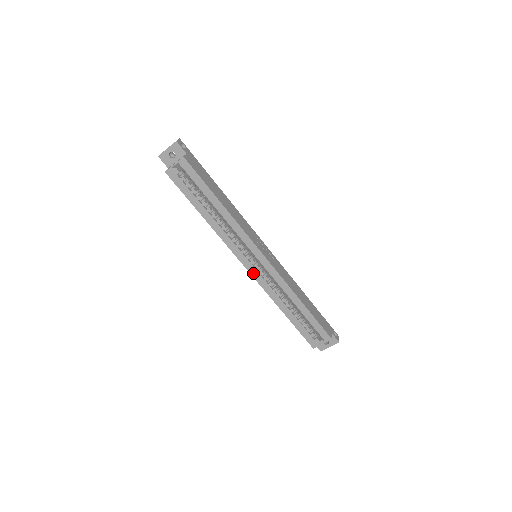
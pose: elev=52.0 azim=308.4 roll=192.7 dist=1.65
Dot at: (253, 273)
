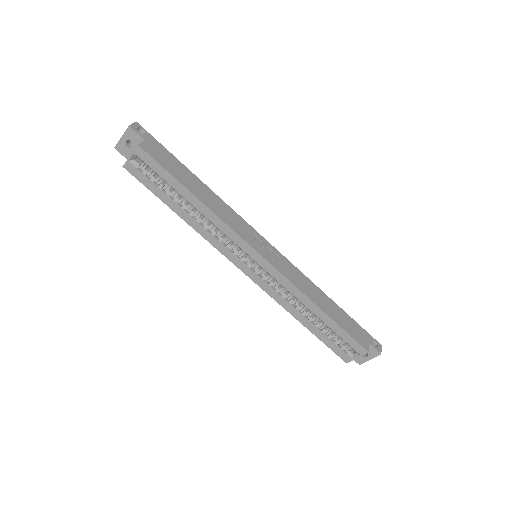
Dot at: (254, 278)
